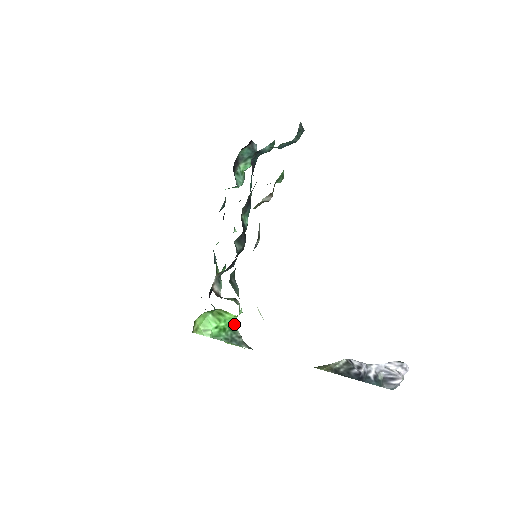
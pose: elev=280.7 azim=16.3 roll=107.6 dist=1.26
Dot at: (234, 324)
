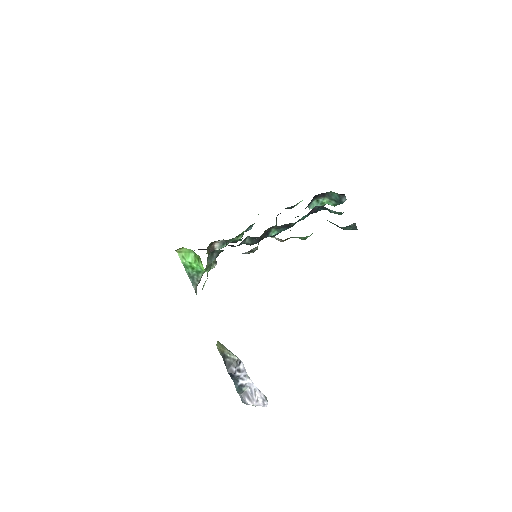
Dot at: (202, 272)
